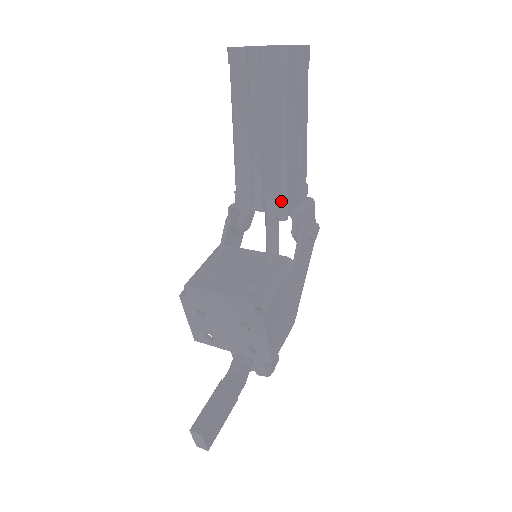
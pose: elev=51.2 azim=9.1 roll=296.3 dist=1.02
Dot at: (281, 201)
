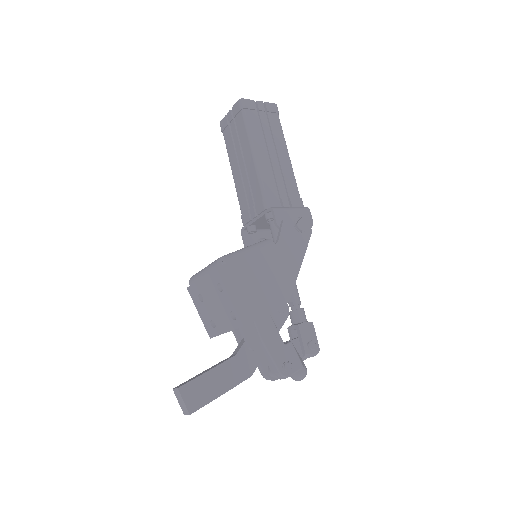
Dot at: (262, 202)
